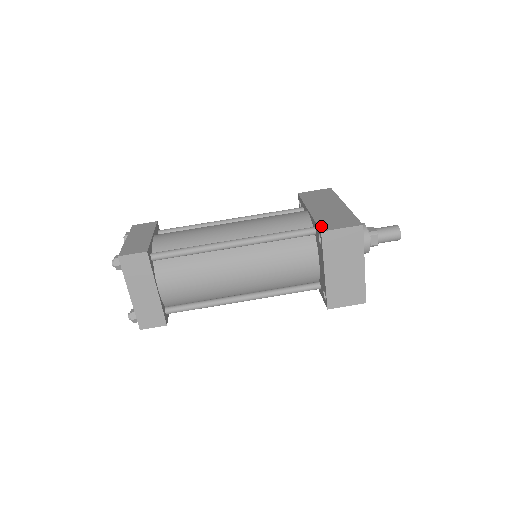
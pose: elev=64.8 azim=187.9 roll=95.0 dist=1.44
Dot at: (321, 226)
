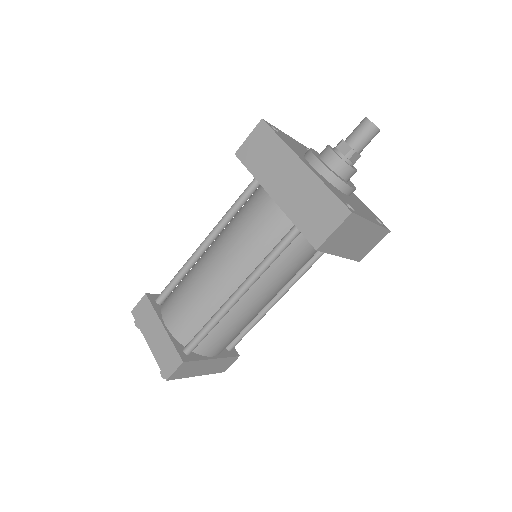
Dot at: (309, 237)
